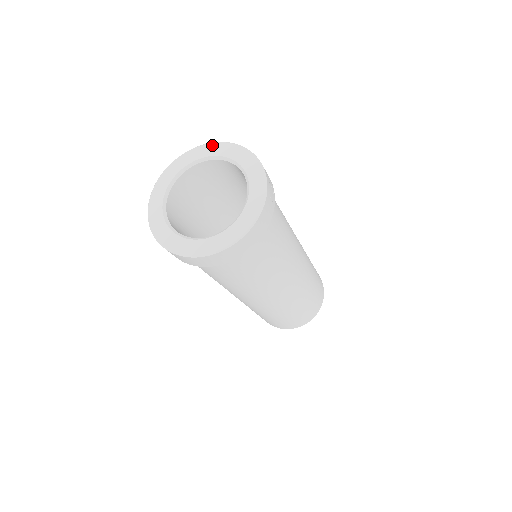
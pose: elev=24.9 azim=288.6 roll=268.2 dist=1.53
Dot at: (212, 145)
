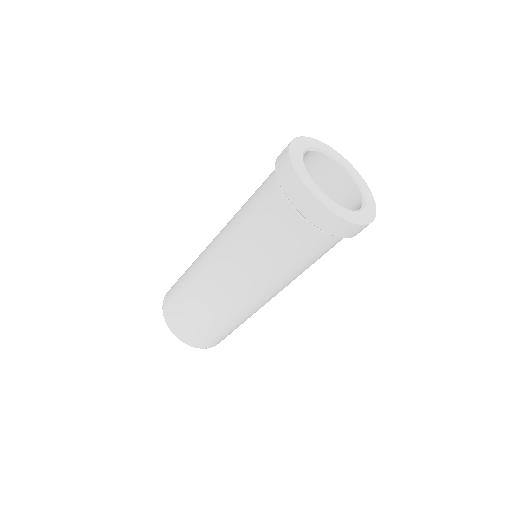
Dot at: (322, 143)
